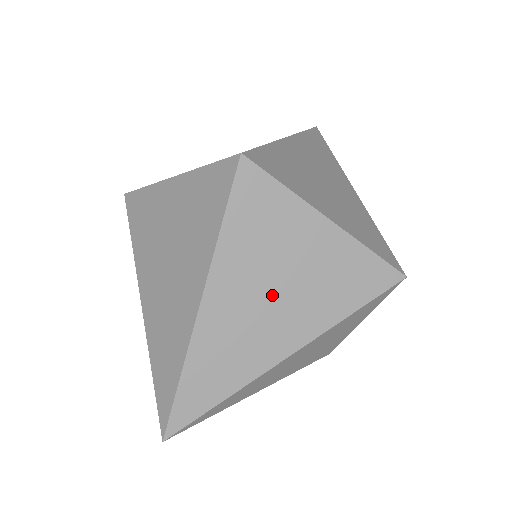
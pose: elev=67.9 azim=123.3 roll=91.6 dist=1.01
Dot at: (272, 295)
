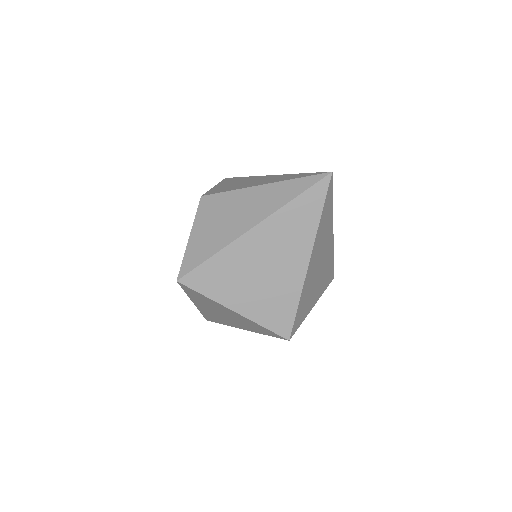
Dot at: occluded
